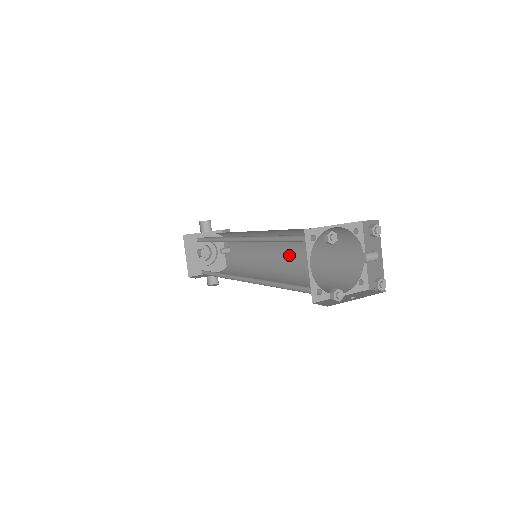
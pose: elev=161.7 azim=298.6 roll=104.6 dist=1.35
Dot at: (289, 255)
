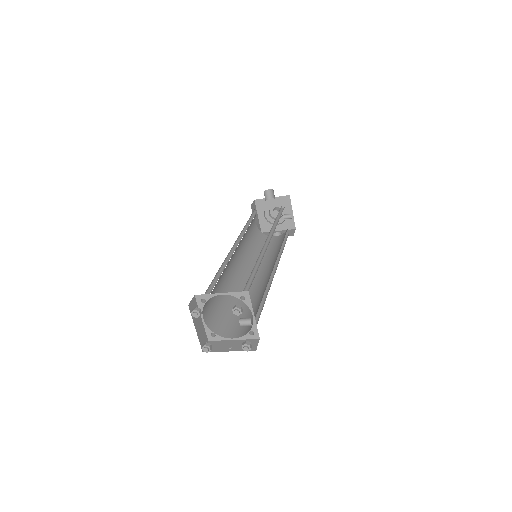
Dot at: occluded
